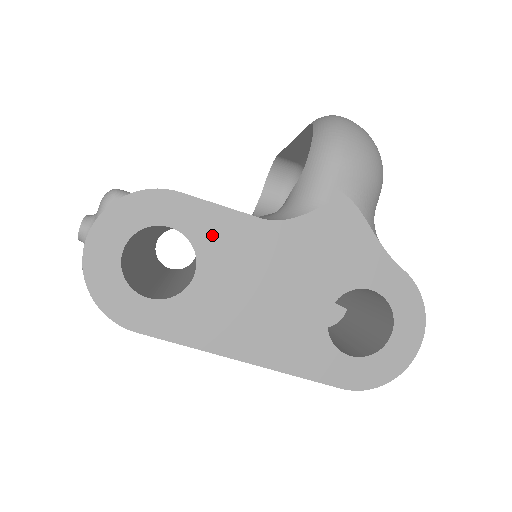
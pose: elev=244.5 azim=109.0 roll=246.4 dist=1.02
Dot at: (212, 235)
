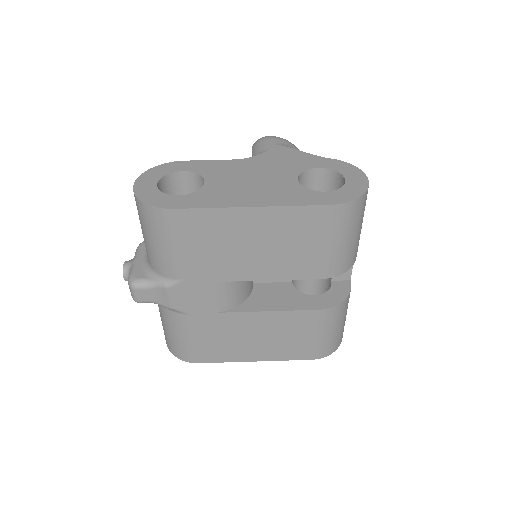
Dot at: (209, 169)
